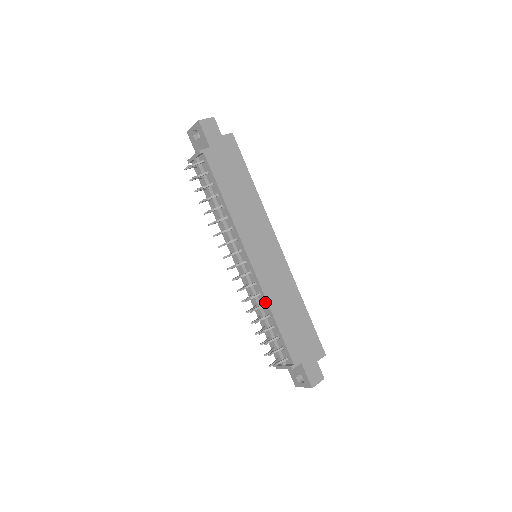
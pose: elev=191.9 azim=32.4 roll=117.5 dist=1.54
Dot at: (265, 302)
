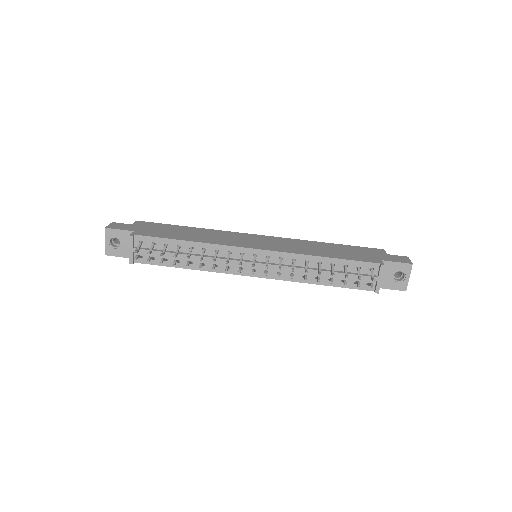
Dot at: (304, 258)
